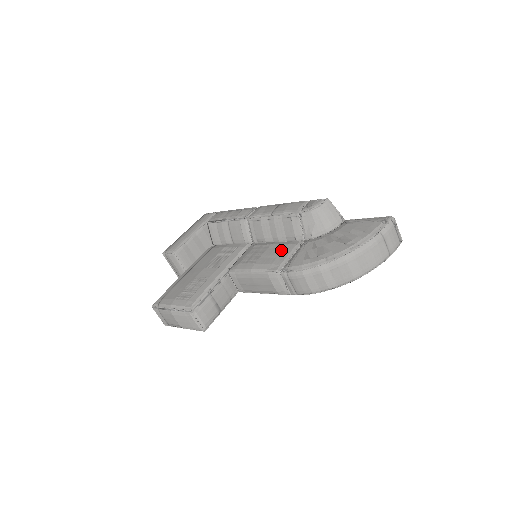
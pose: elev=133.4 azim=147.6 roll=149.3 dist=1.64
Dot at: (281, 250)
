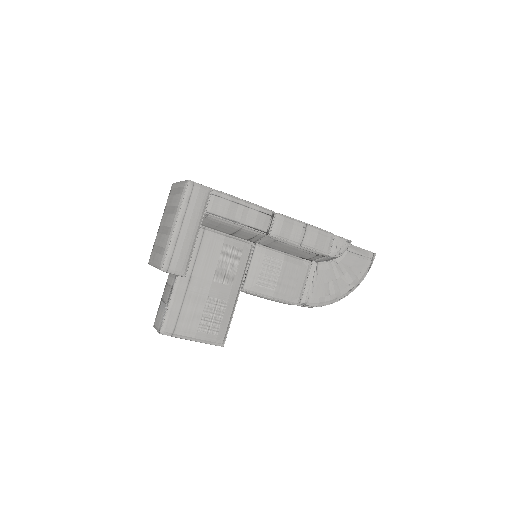
Dot at: (297, 276)
